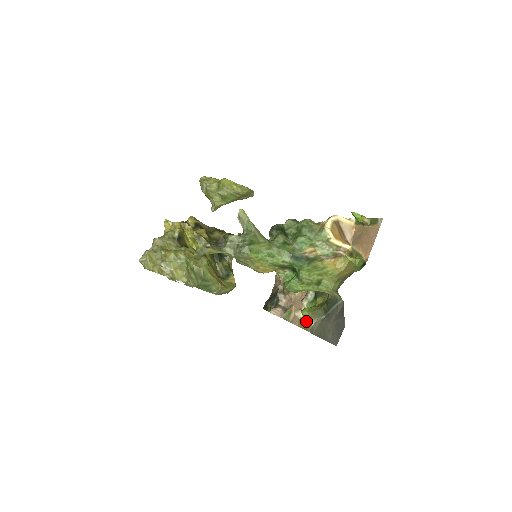
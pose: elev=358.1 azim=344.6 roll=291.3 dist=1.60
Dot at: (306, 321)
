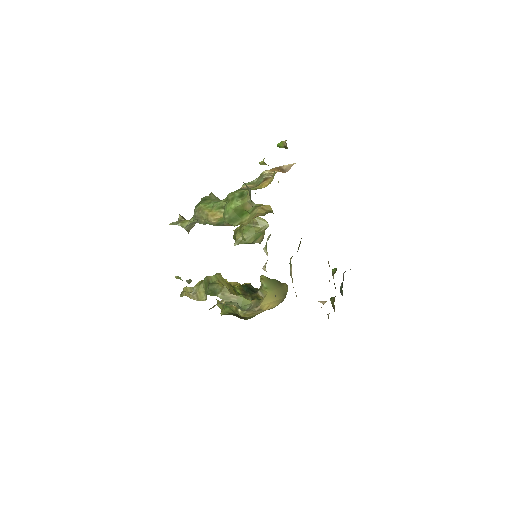
Dot at: occluded
